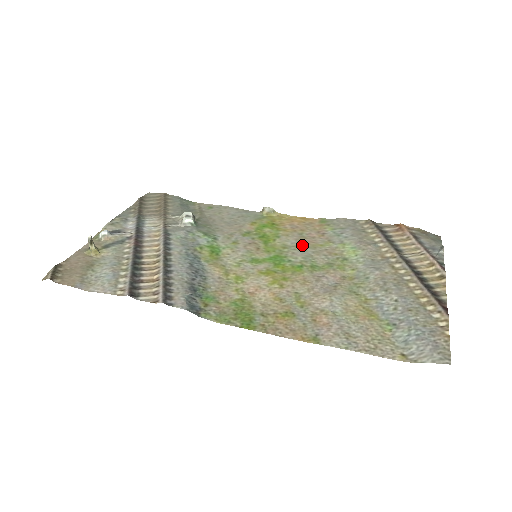
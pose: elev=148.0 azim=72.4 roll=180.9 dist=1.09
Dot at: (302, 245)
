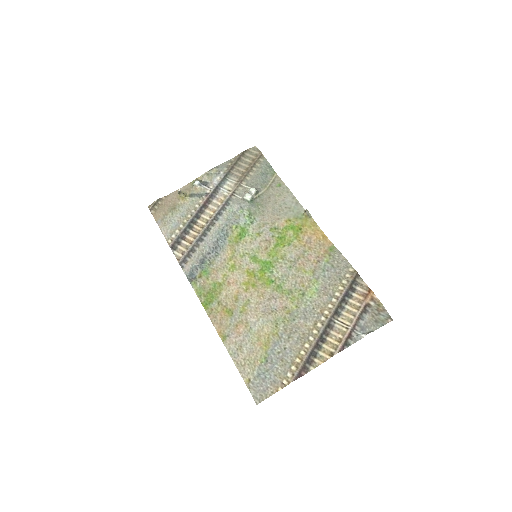
Dot at: (294, 263)
